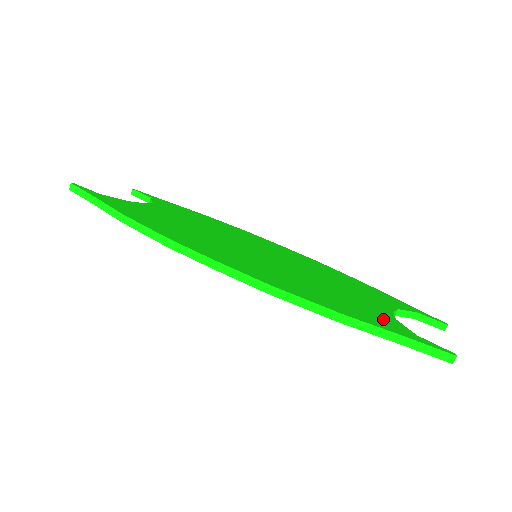
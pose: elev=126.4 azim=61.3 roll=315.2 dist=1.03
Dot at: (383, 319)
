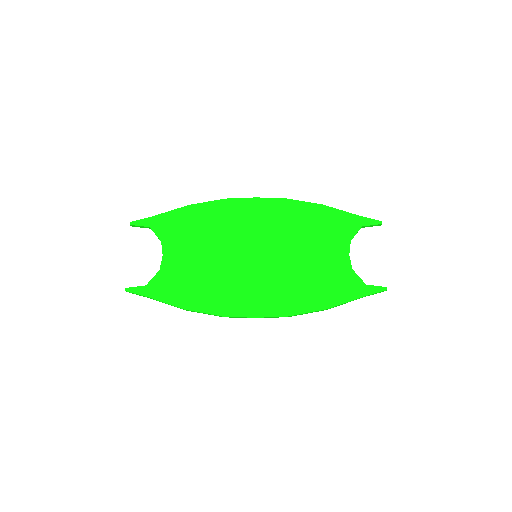
Dot at: (347, 283)
